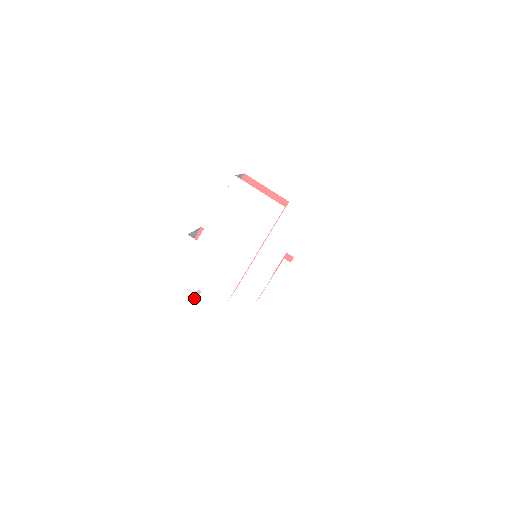
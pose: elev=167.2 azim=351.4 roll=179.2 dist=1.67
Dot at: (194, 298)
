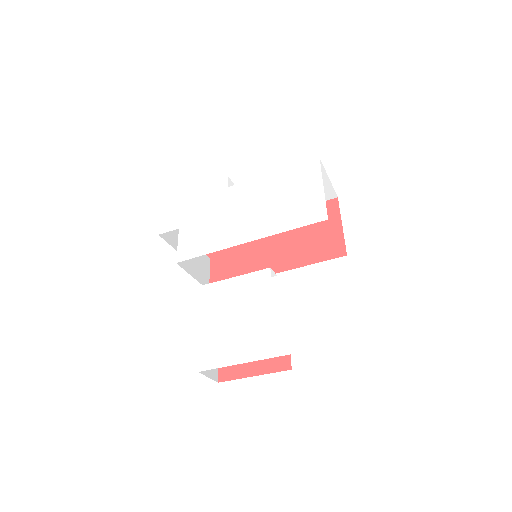
Dot at: (172, 246)
